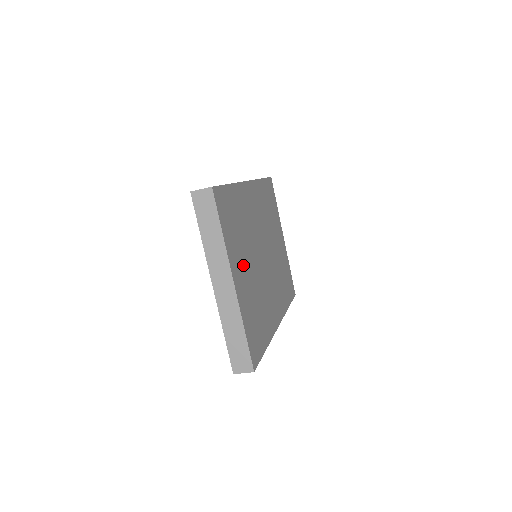
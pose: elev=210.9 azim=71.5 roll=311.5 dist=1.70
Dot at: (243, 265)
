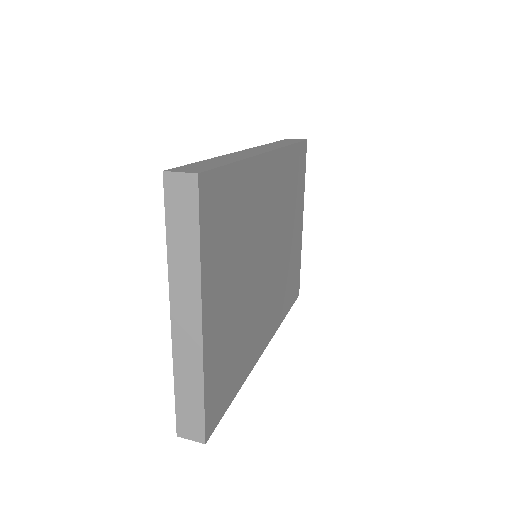
Dot at: (227, 288)
